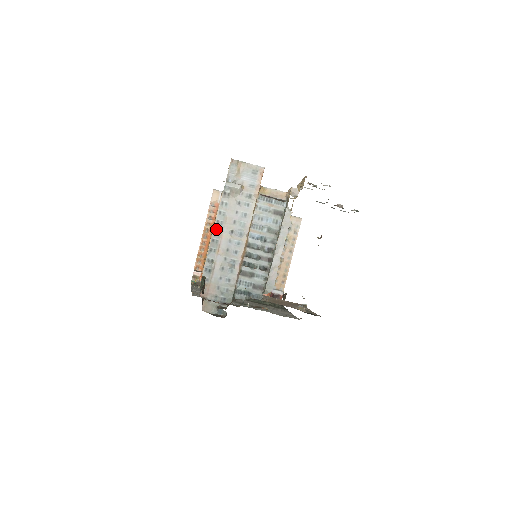
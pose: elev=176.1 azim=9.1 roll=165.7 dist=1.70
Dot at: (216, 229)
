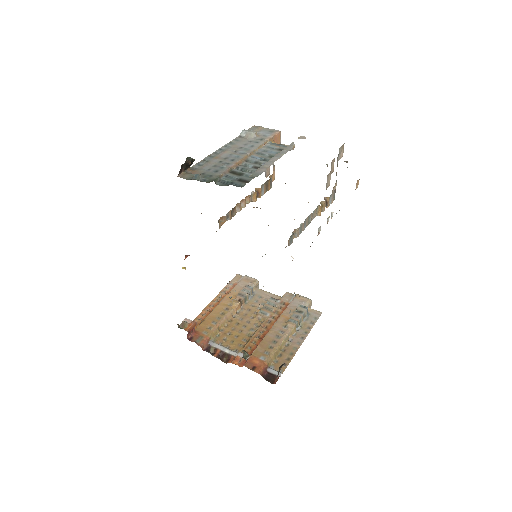
Dot at: (222, 149)
